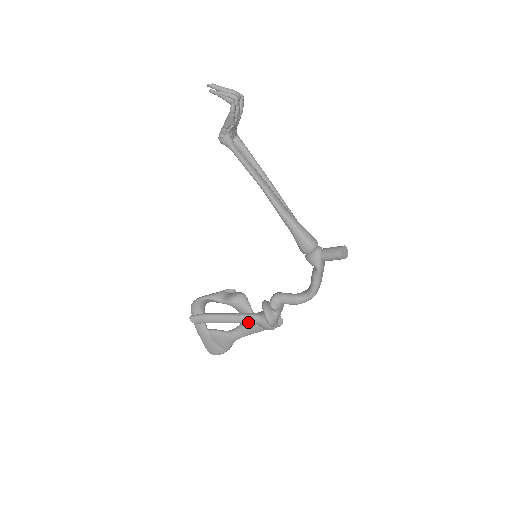
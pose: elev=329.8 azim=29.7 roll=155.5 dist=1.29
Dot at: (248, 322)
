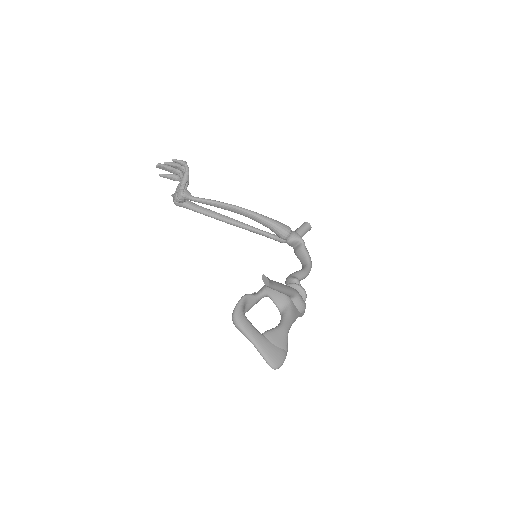
Dot at: (293, 291)
